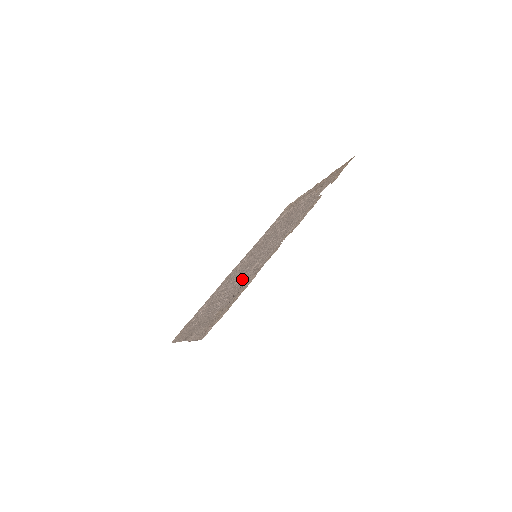
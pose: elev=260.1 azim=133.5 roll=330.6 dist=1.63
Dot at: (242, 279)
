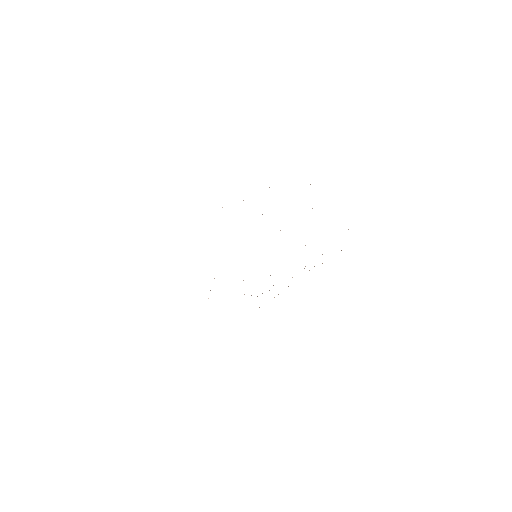
Dot at: occluded
